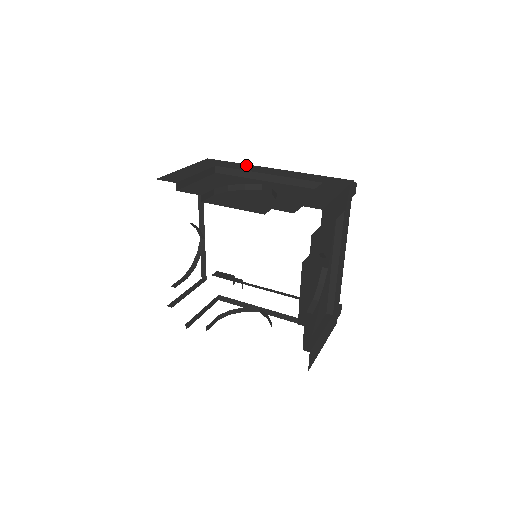
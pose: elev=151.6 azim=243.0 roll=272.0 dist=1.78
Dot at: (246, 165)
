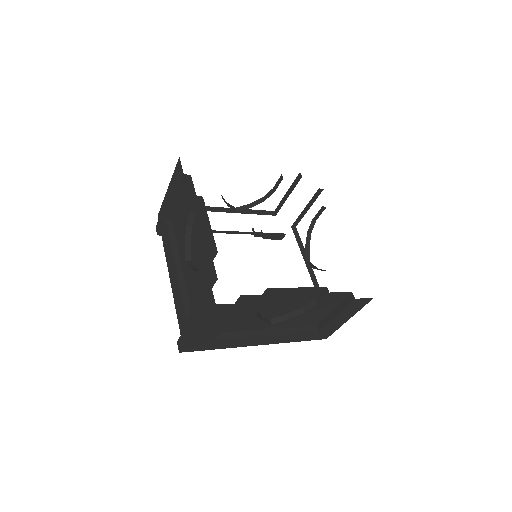
Dot at: occluded
